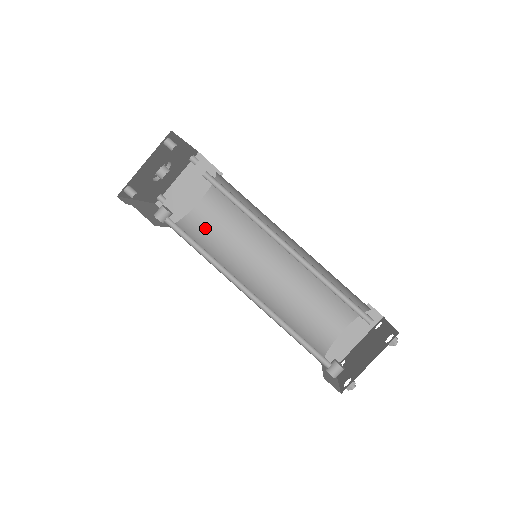
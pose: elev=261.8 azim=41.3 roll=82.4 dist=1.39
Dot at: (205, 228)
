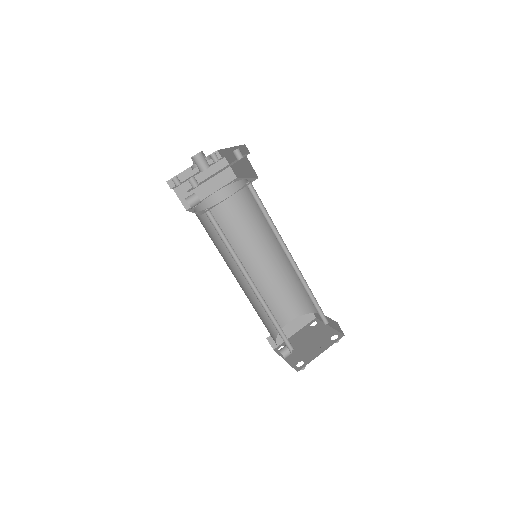
Dot at: occluded
